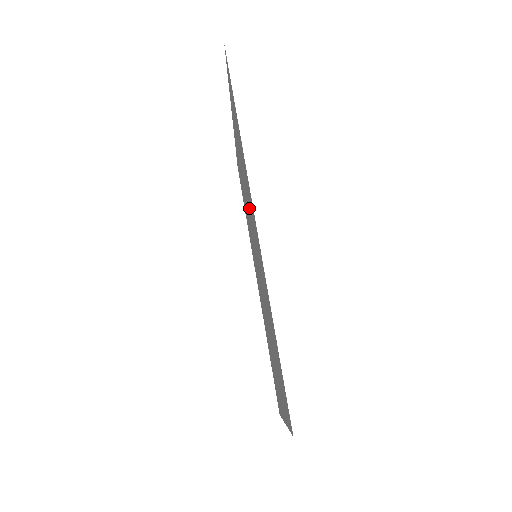
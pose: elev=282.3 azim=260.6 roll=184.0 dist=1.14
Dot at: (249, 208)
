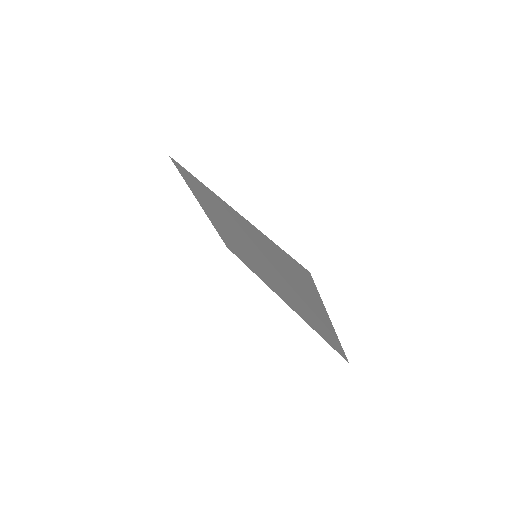
Dot at: (231, 225)
